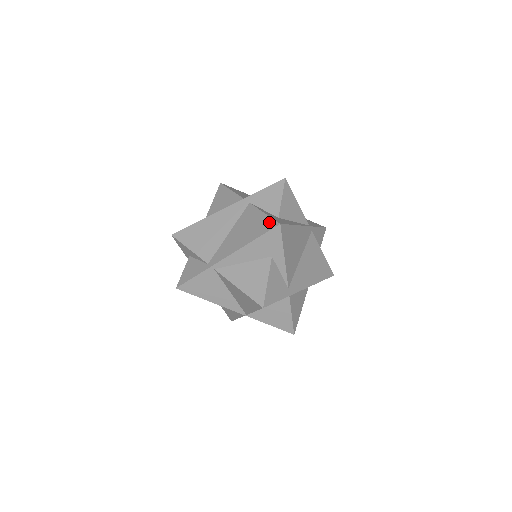
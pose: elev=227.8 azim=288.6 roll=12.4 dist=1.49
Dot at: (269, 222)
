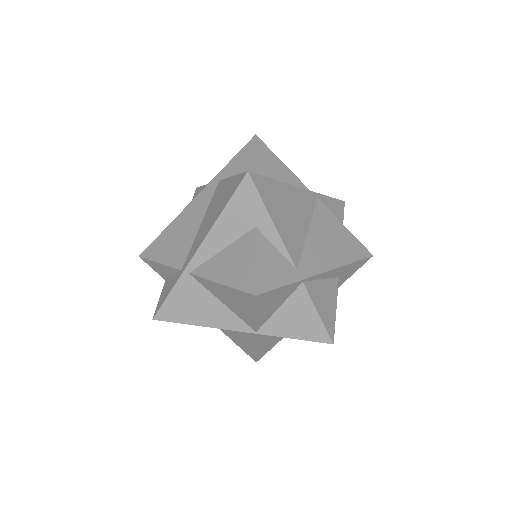
Dot at: (237, 179)
